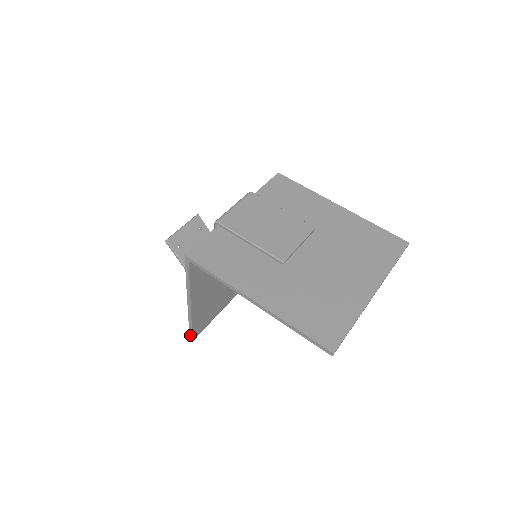
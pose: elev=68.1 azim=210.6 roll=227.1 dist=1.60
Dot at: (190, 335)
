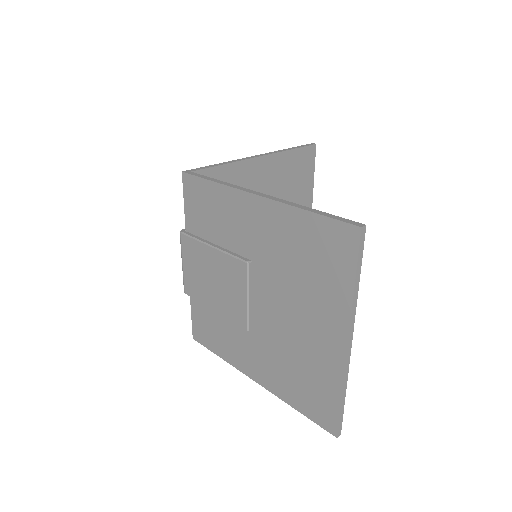
Dot at: occluded
